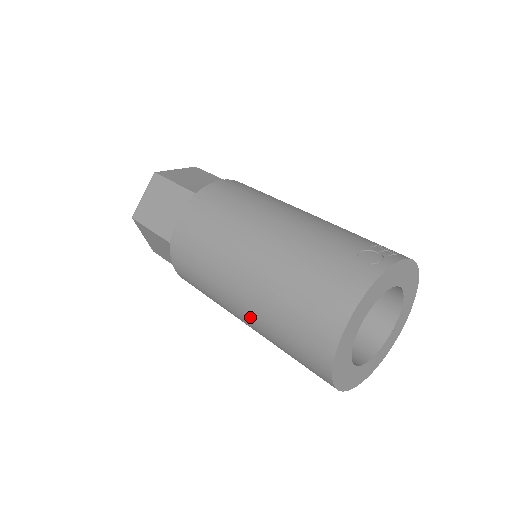
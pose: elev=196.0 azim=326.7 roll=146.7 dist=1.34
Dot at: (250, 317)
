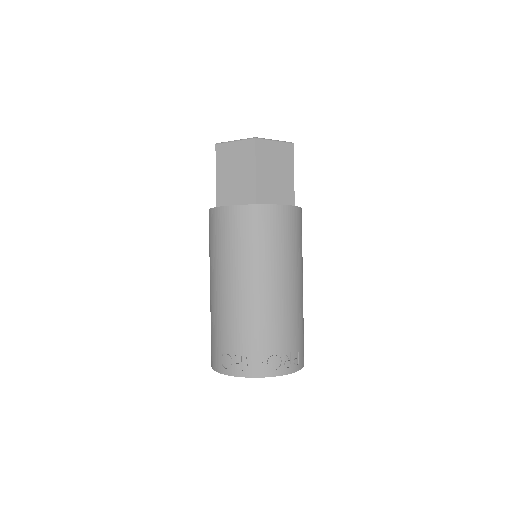
Dot at: occluded
